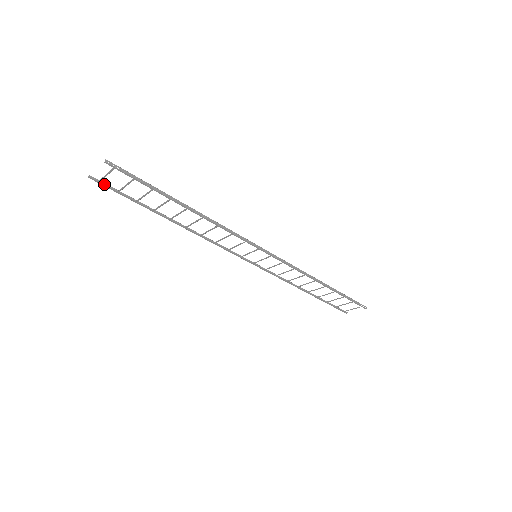
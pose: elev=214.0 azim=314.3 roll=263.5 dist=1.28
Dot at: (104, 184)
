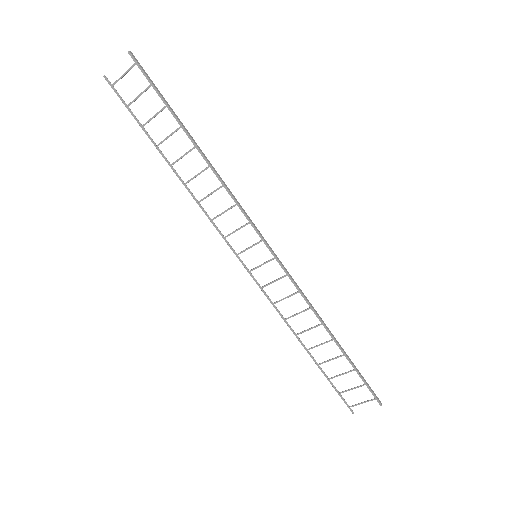
Dot at: (117, 93)
